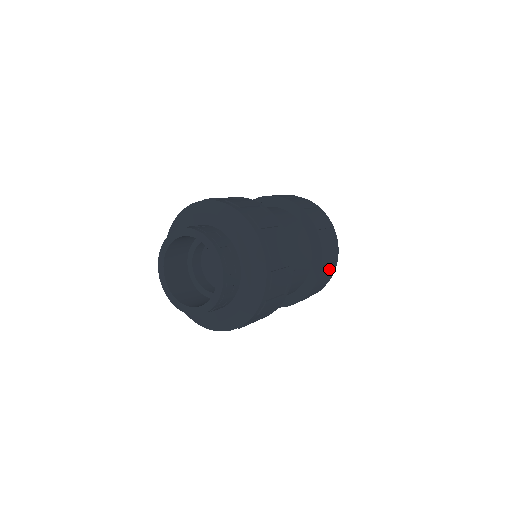
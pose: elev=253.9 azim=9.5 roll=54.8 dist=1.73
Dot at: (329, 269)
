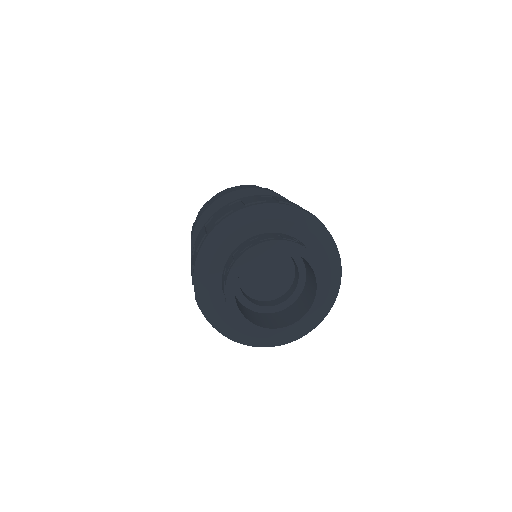
Dot at: occluded
